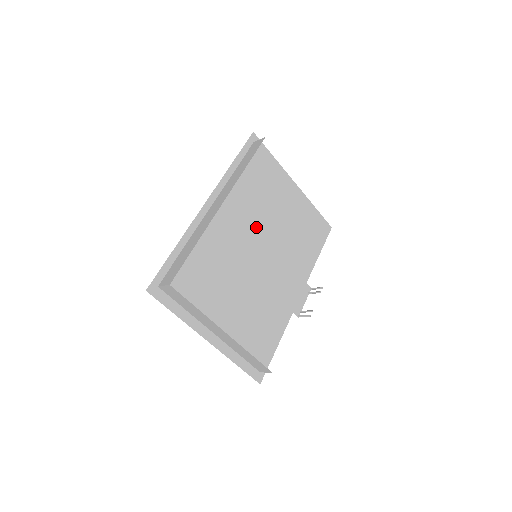
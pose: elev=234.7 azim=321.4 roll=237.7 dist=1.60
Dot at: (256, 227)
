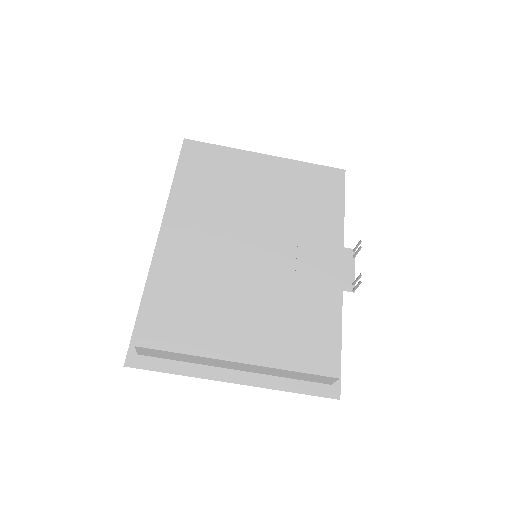
Dot at: (237, 226)
